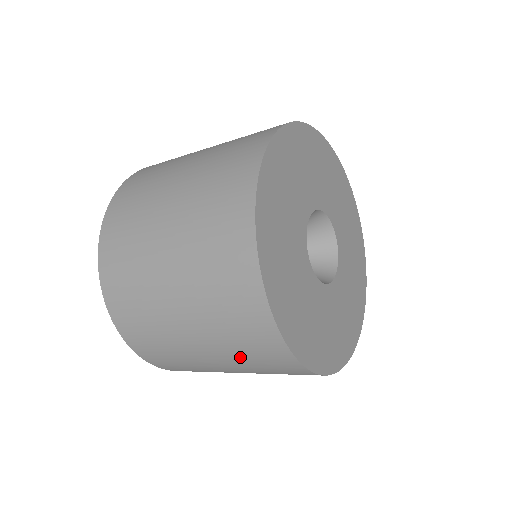
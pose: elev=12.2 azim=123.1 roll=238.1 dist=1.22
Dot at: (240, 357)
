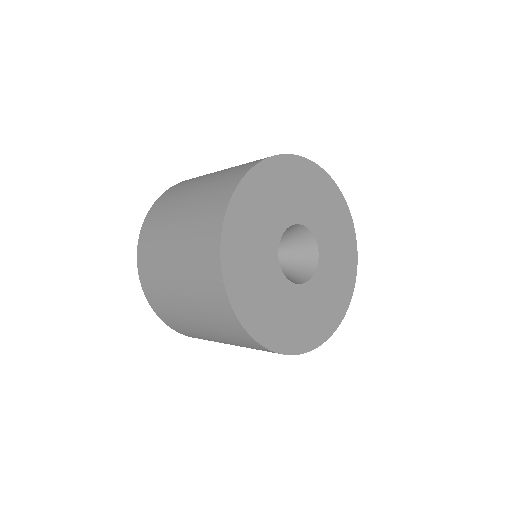
Dot at: (241, 345)
